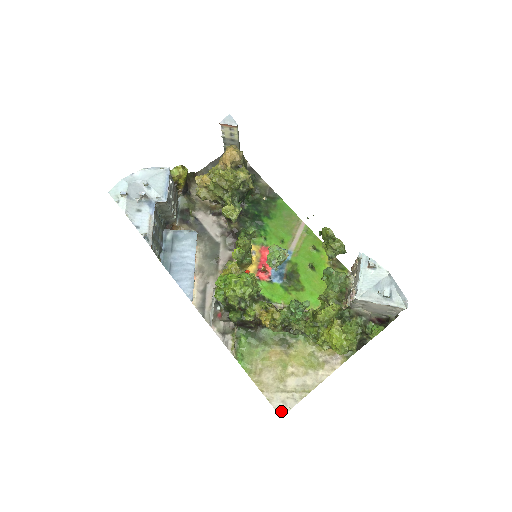
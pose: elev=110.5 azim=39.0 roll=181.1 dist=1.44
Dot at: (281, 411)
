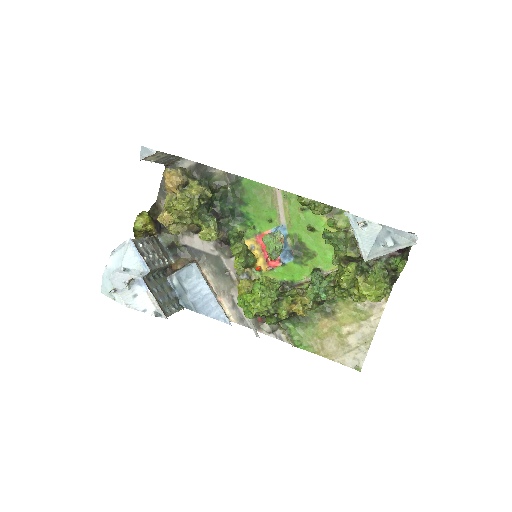
Dot at: (357, 367)
